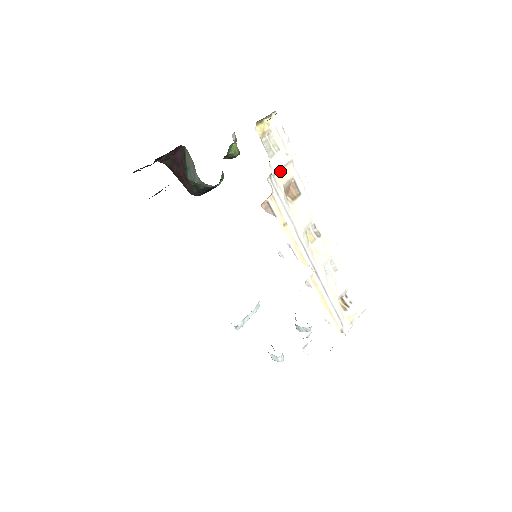
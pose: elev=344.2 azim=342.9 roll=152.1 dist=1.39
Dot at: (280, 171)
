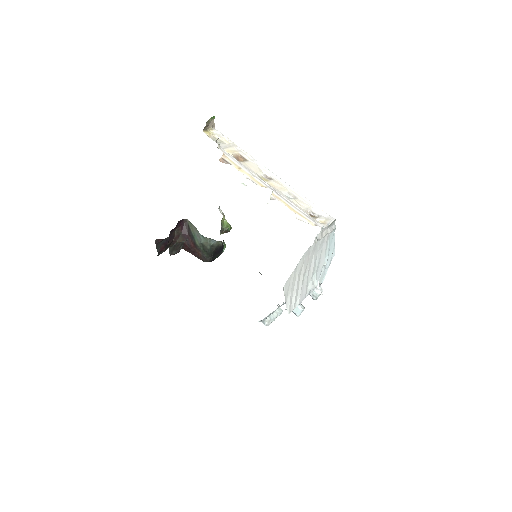
Dot at: (227, 148)
